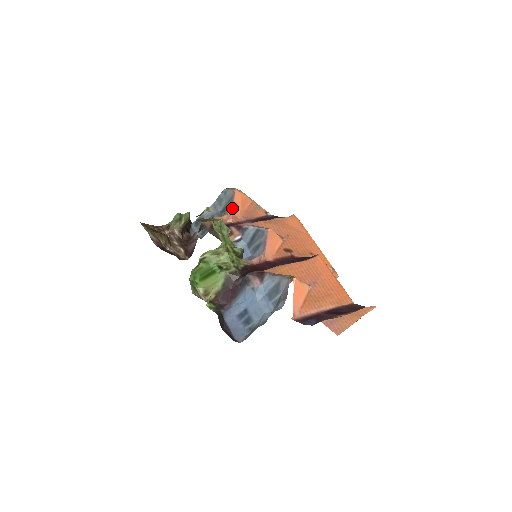
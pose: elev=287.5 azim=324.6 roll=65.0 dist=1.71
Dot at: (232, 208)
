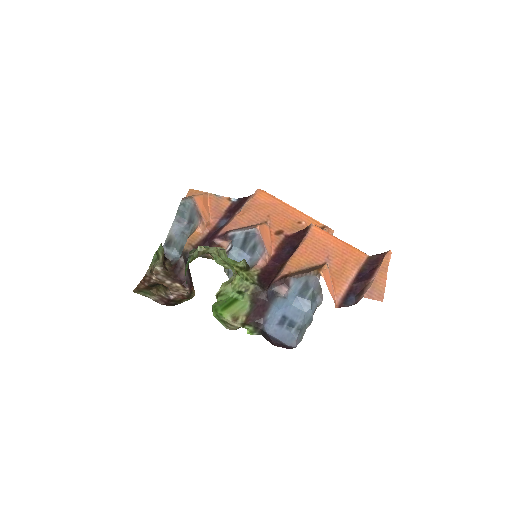
Dot at: (202, 218)
